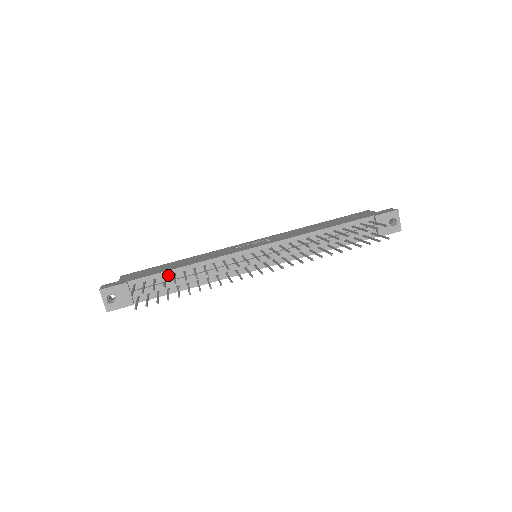
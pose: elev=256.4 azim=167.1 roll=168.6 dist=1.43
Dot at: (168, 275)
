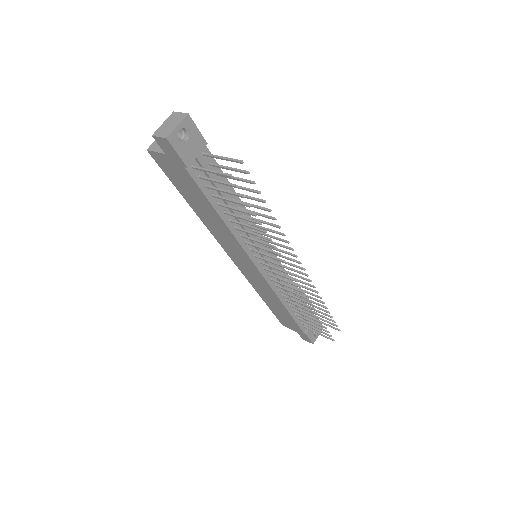
Dot at: (225, 185)
